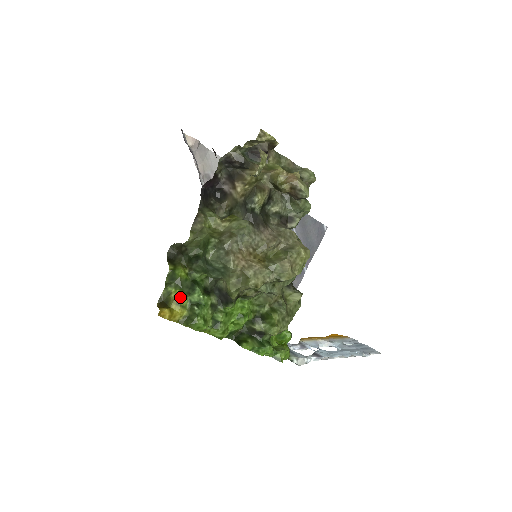
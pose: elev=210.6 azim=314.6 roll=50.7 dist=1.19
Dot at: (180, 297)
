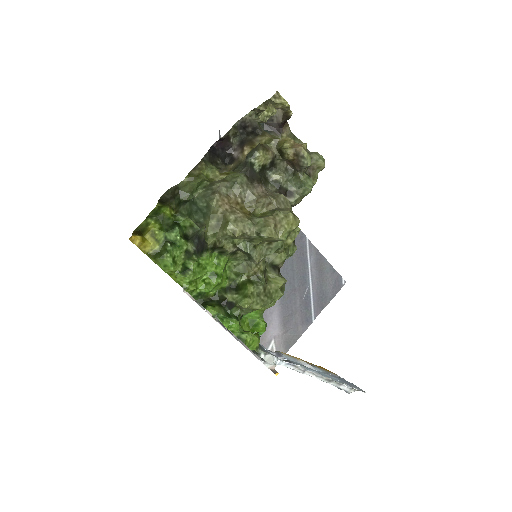
Dot at: (157, 230)
